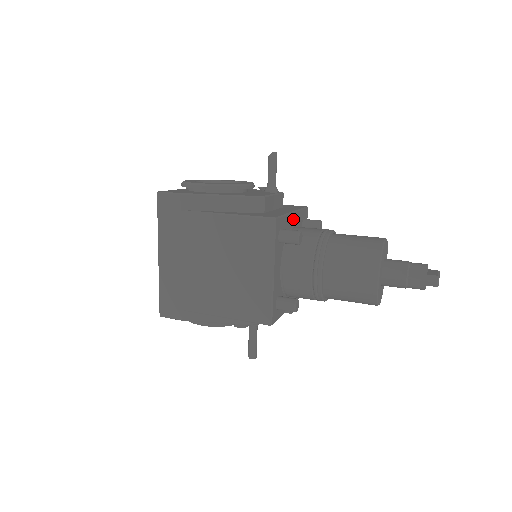
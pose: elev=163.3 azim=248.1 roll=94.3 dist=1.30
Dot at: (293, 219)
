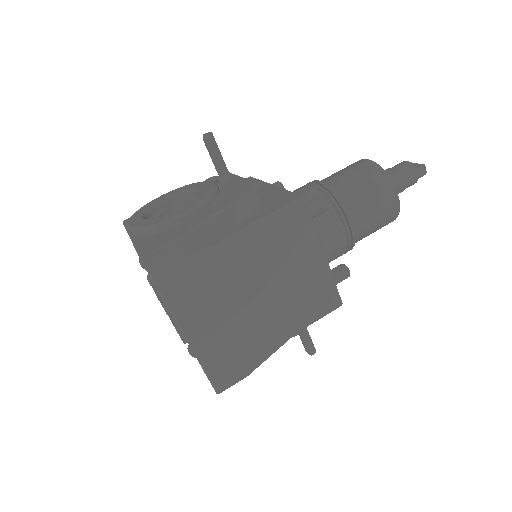
Dot at: occluded
